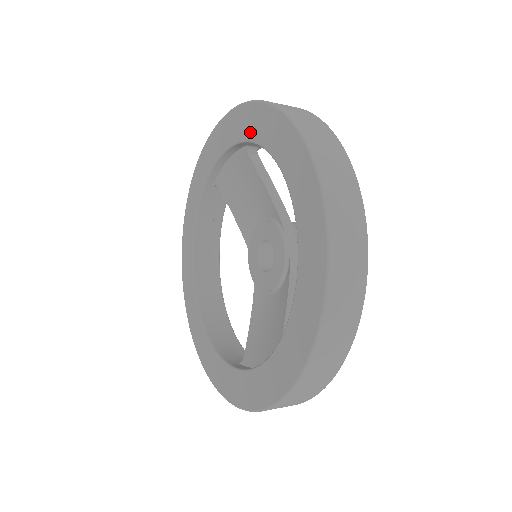
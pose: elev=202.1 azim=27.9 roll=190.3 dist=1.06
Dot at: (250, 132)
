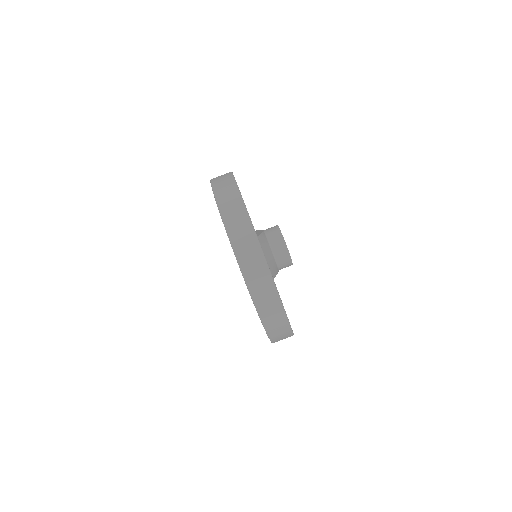
Dot at: occluded
